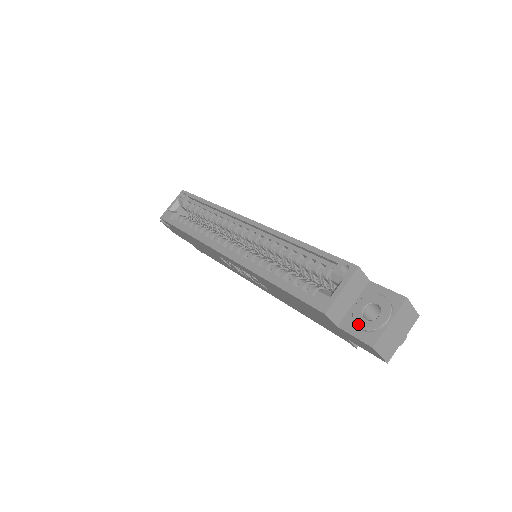
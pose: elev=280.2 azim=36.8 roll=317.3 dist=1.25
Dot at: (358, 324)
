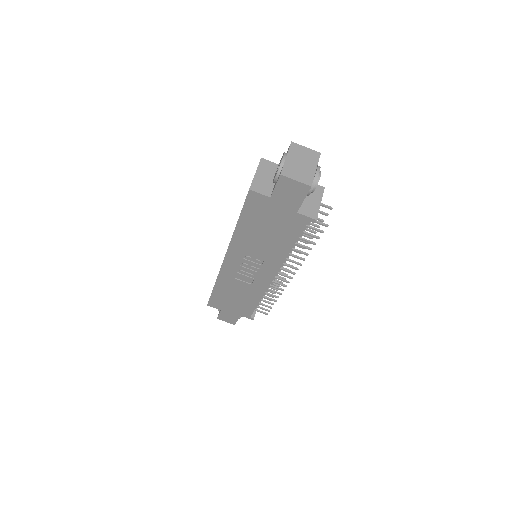
Dot at: (274, 179)
